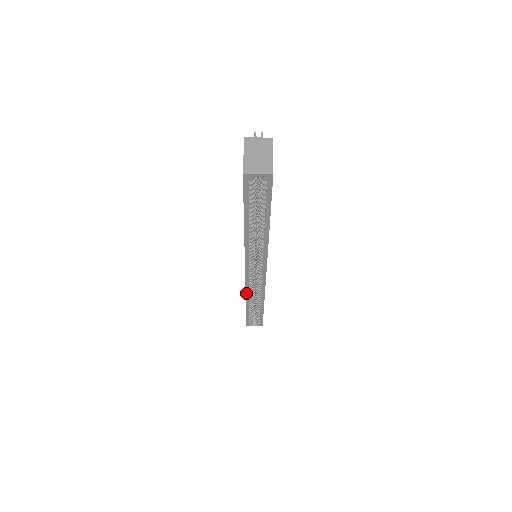
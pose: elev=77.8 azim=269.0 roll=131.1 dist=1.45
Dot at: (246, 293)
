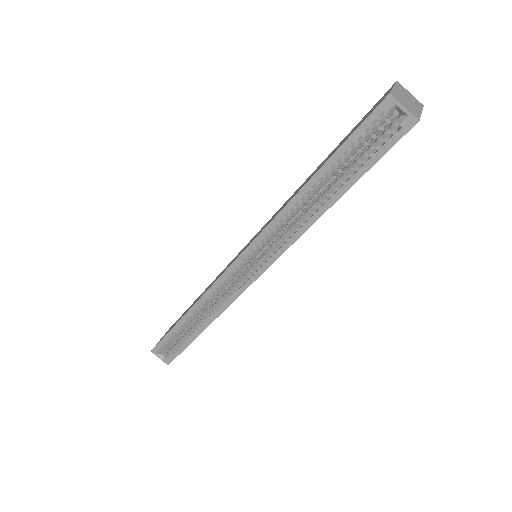
Dot at: (204, 295)
